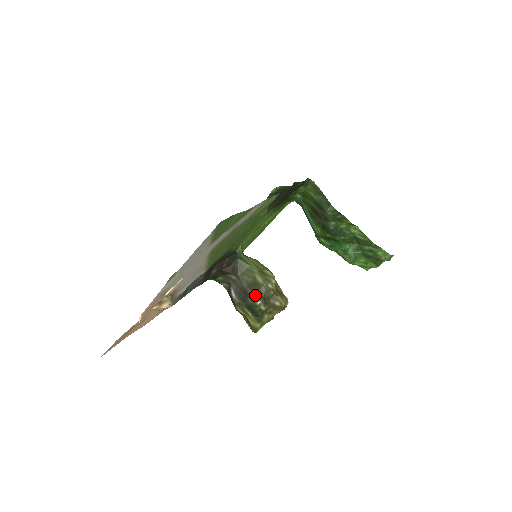
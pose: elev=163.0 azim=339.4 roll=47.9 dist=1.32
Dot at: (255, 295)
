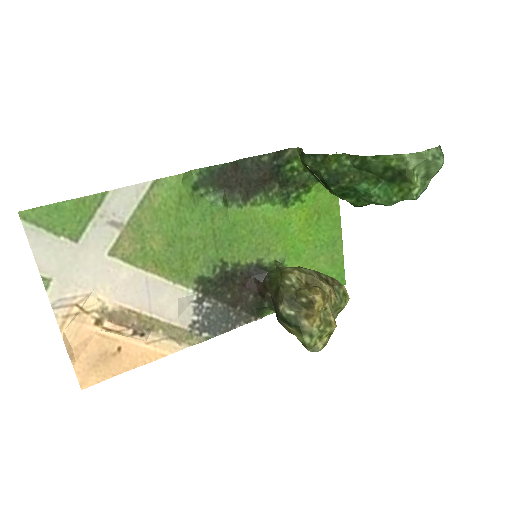
Dot at: (277, 301)
